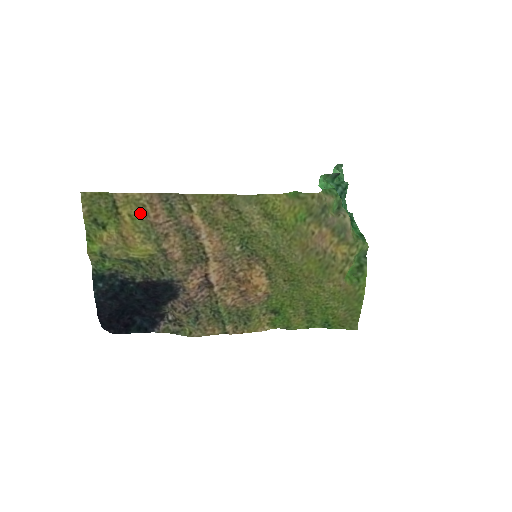
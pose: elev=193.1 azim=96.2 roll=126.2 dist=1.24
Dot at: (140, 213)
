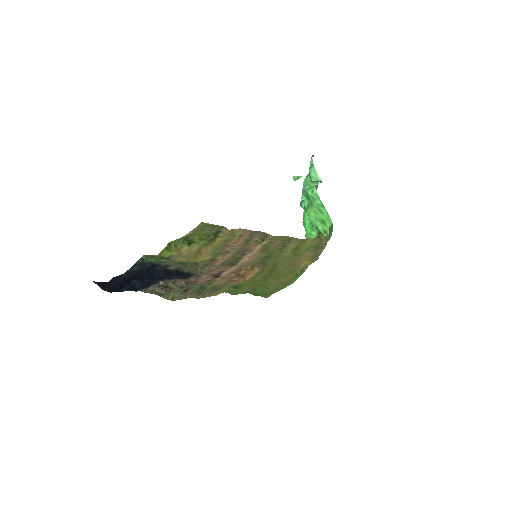
Dot at: (227, 239)
